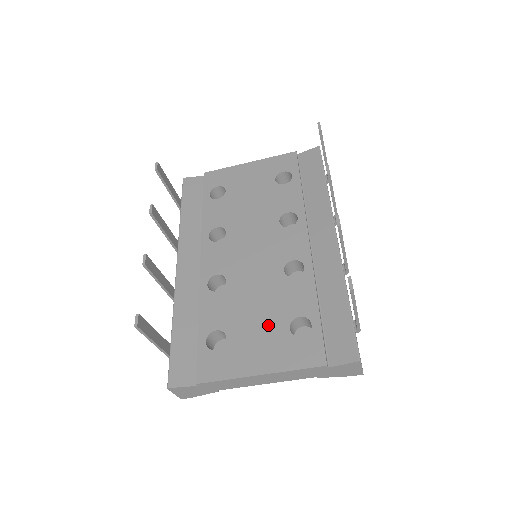
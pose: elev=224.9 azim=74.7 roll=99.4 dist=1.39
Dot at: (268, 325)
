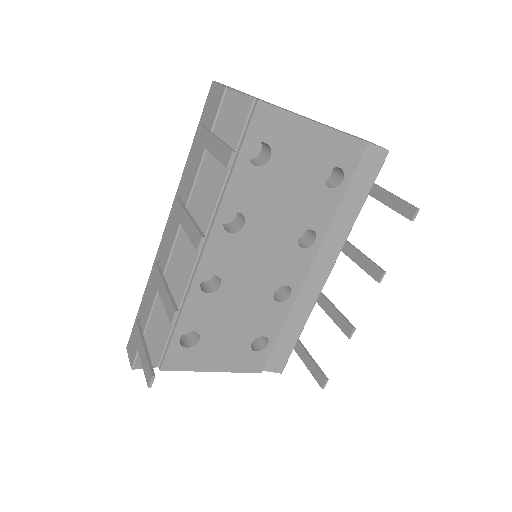
Dot at: (238, 337)
